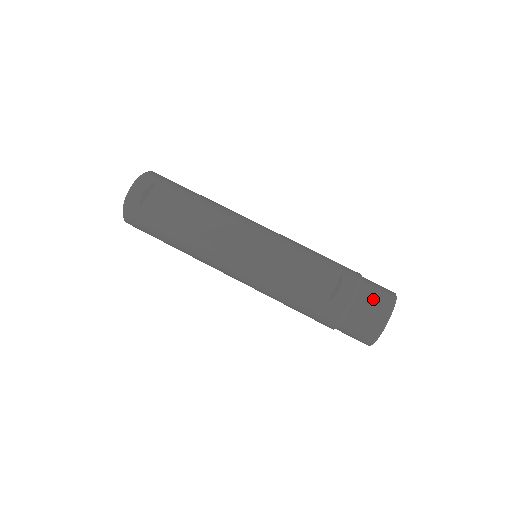
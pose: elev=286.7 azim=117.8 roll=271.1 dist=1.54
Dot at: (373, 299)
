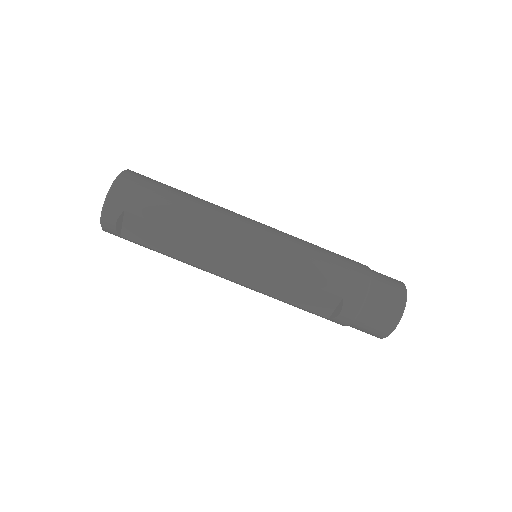
Dot at: (375, 320)
